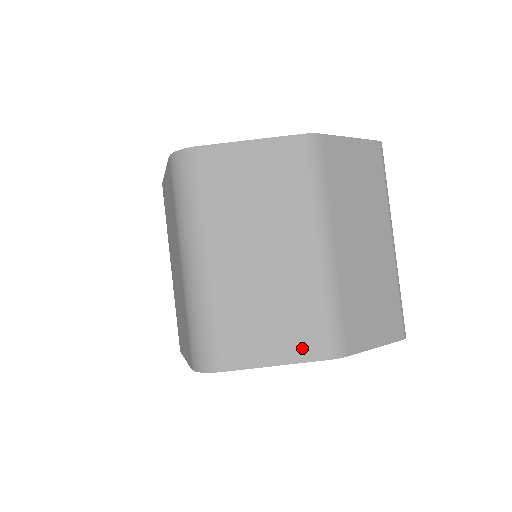
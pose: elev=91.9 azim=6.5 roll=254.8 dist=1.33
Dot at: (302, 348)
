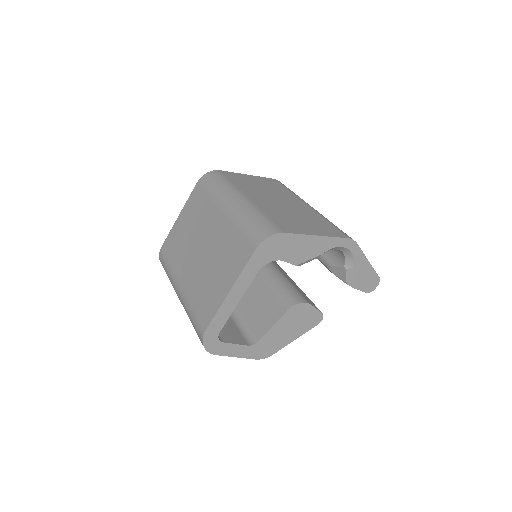
Dot at: (328, 232)
